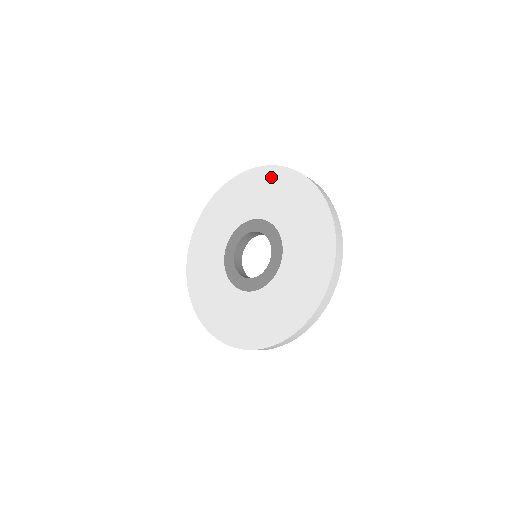
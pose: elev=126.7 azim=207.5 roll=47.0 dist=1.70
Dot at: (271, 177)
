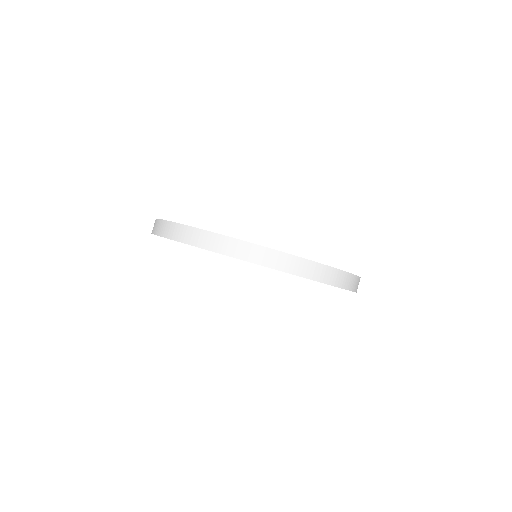
Dot at: occluded
